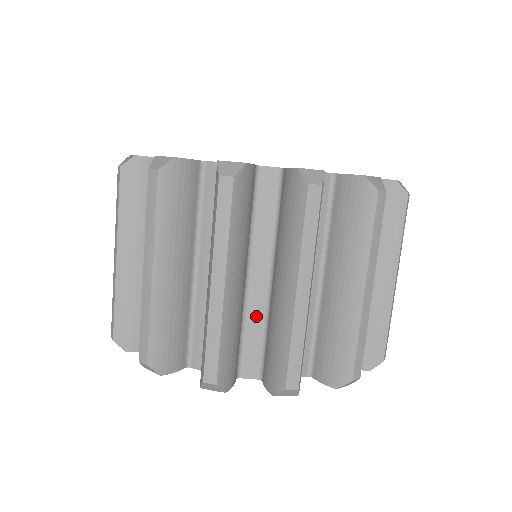
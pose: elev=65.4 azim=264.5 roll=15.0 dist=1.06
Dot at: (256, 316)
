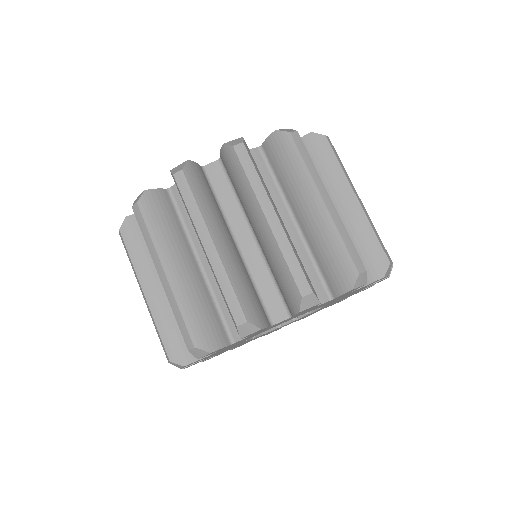
Dot at: occluded
